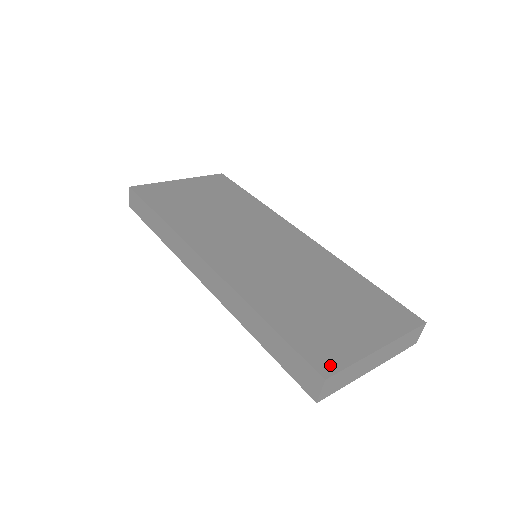
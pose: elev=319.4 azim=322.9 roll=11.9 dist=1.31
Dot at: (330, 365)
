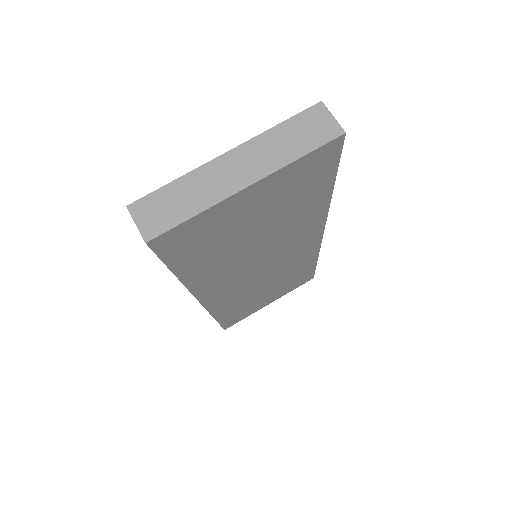
Dot at: occluded
